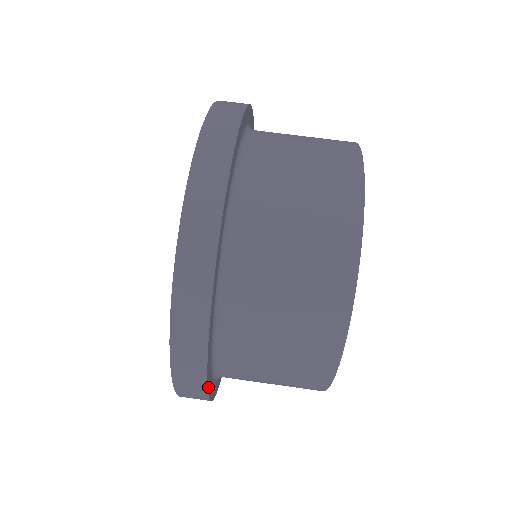
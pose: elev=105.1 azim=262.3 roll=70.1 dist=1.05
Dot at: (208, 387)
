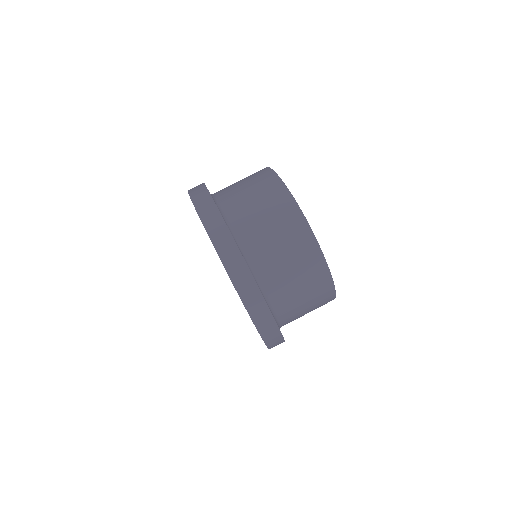
Dot at: (270, 312)
